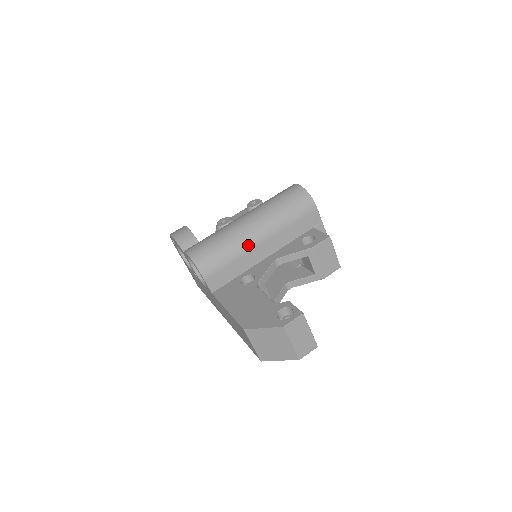
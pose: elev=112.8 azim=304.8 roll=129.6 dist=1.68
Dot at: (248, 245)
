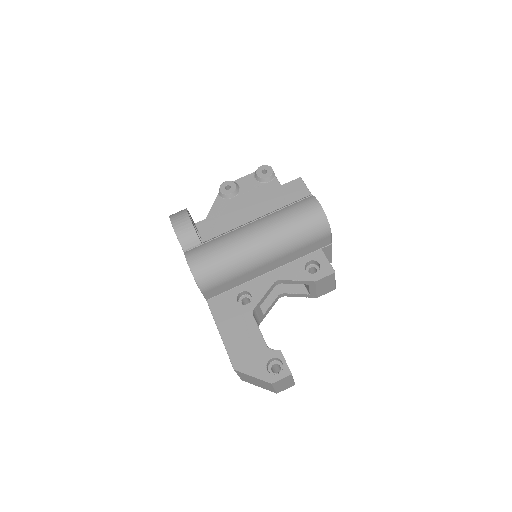
Dot at: (252, 266)
